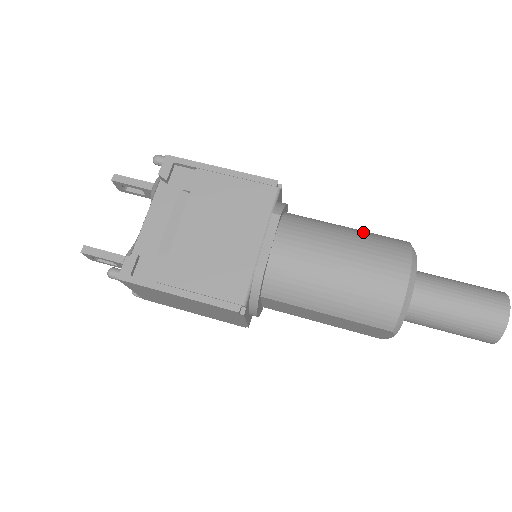
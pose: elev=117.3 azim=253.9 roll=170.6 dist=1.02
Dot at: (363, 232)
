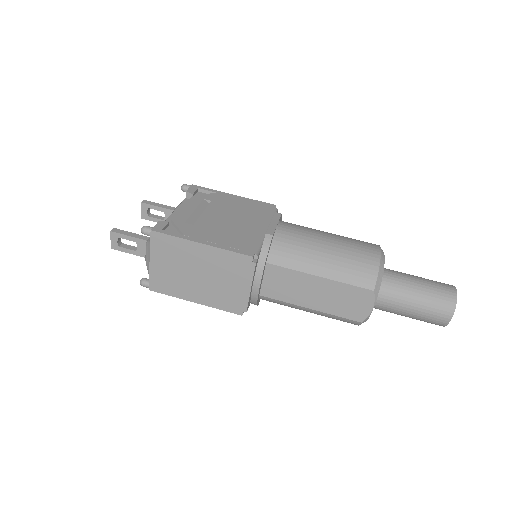
Dot at: occluded
